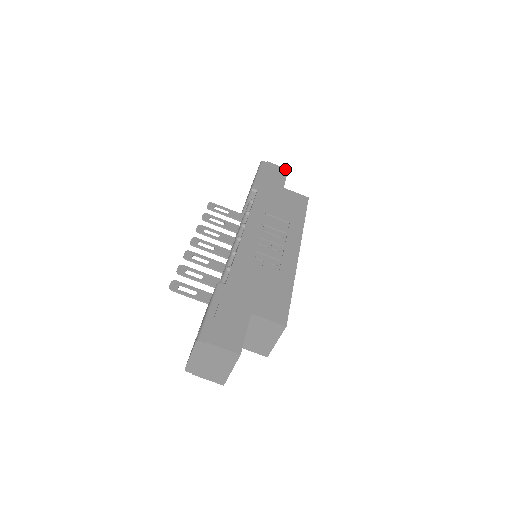
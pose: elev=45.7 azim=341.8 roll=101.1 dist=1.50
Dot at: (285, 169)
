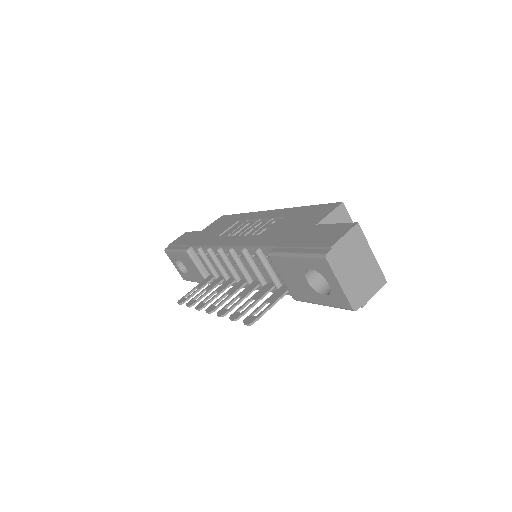
Dot at: (184, 234)
